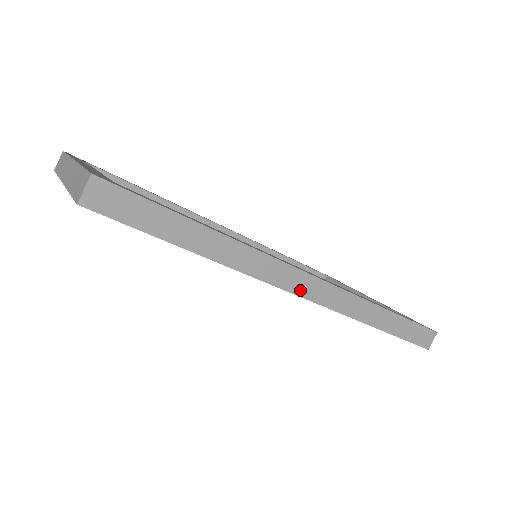
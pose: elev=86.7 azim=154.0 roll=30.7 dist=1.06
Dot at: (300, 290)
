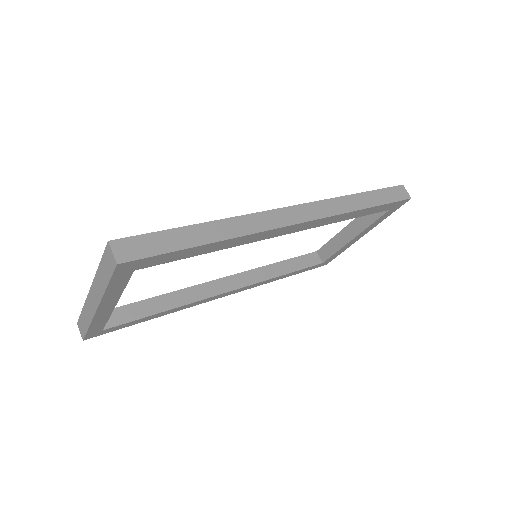
Dot at: (295, 220)
